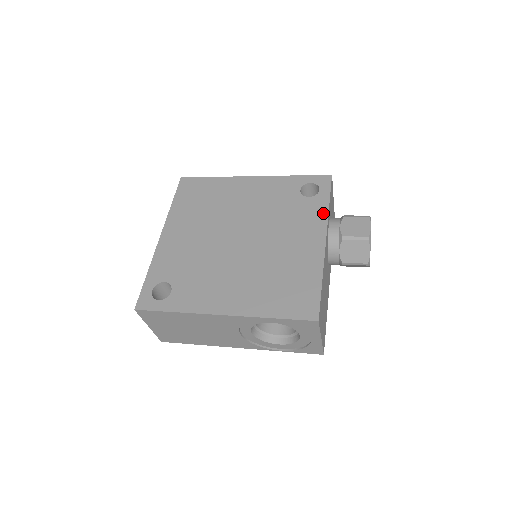
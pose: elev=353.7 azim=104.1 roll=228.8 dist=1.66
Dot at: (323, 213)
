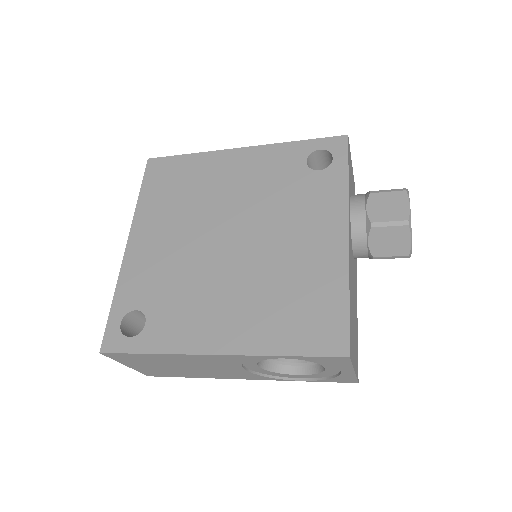
Dot at: (341, 192)
